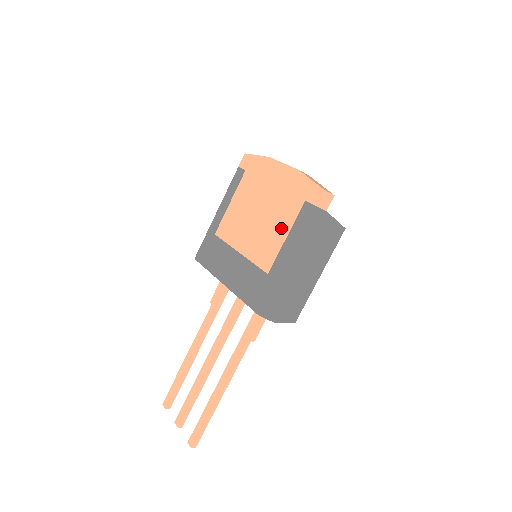
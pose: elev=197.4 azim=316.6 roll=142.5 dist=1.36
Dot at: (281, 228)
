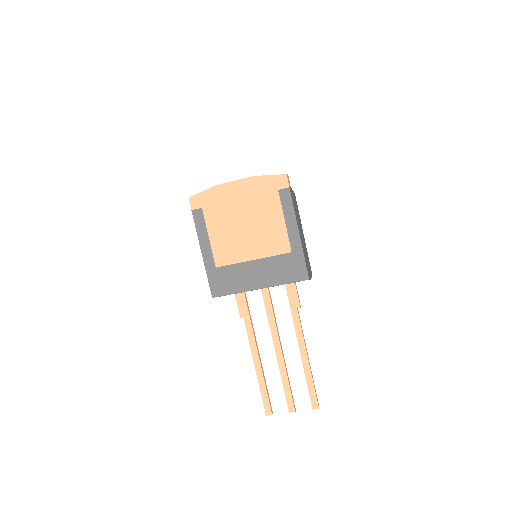
Dot at: (275, 219)
